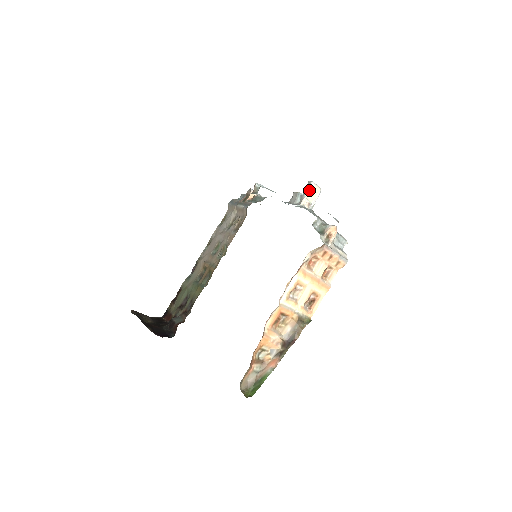
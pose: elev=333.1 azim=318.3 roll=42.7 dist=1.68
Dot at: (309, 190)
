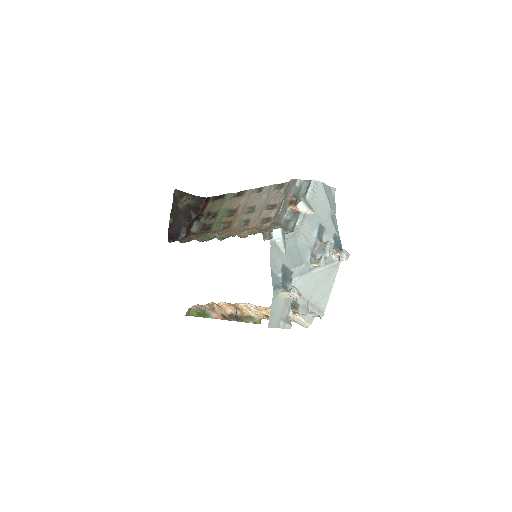
Dot at: (287, 293)
